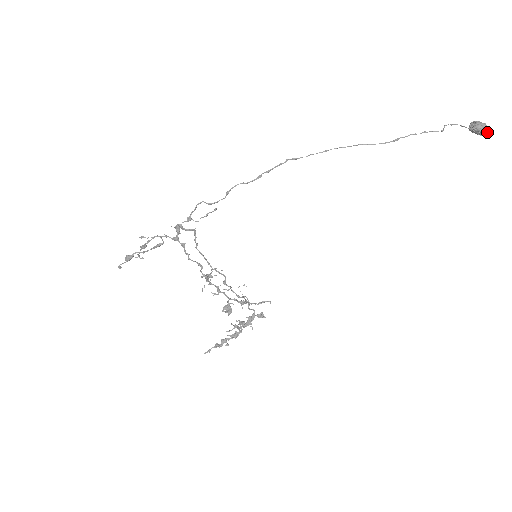
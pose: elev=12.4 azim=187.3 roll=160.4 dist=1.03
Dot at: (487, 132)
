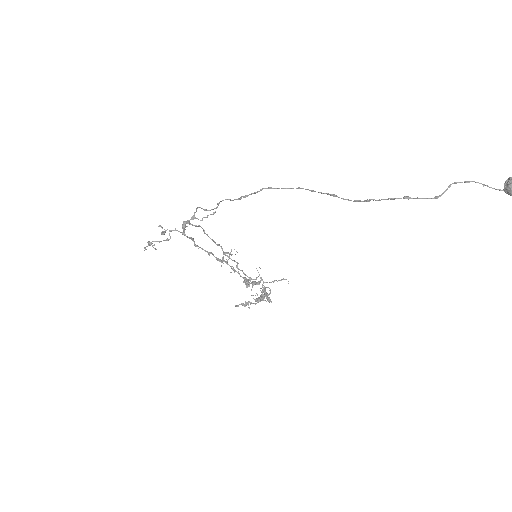
Dot at: out of frame
